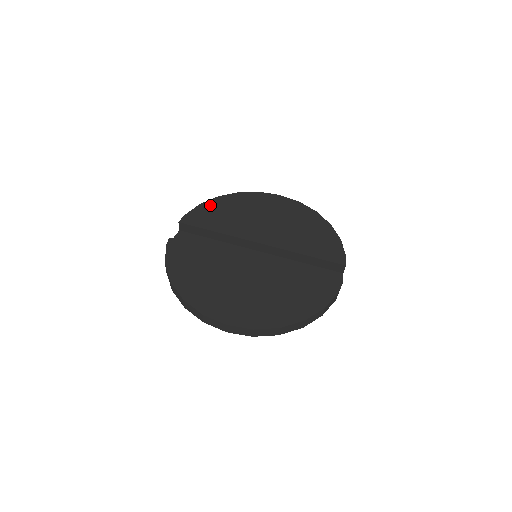
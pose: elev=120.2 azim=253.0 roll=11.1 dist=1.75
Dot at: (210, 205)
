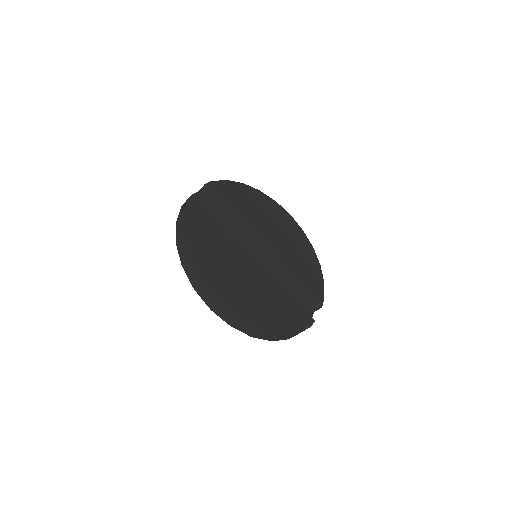
Dot at: (235, 187)
